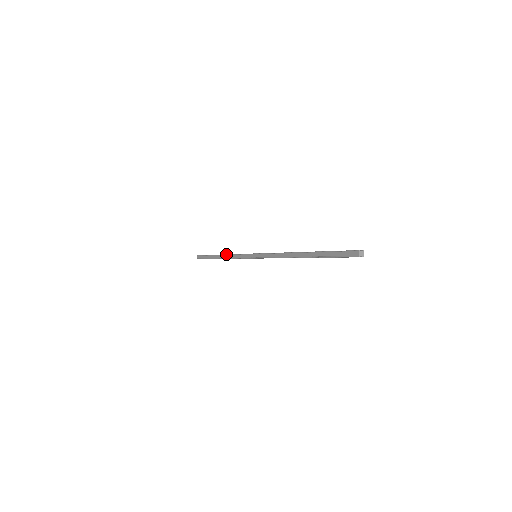
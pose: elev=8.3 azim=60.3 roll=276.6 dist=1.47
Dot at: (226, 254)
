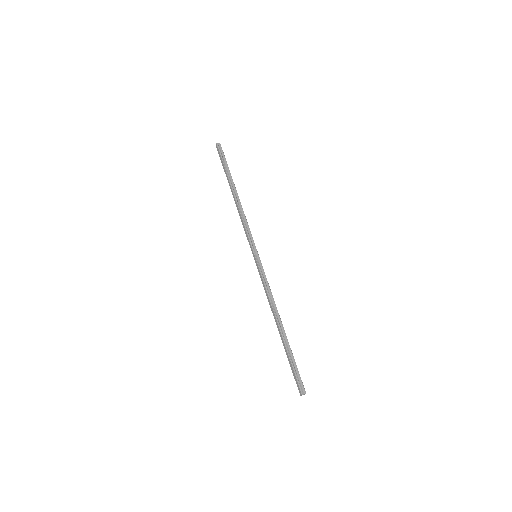
Dot at: (238, 204)
